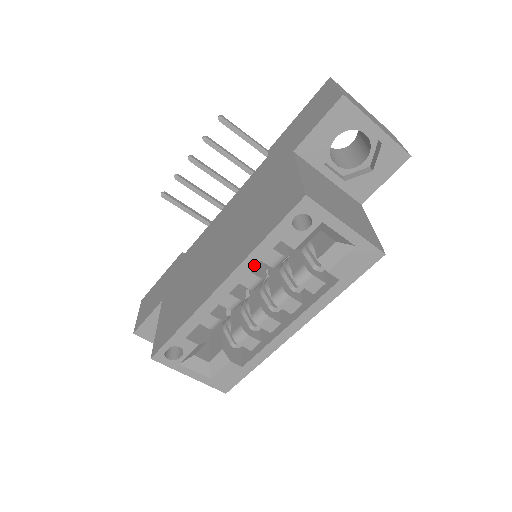
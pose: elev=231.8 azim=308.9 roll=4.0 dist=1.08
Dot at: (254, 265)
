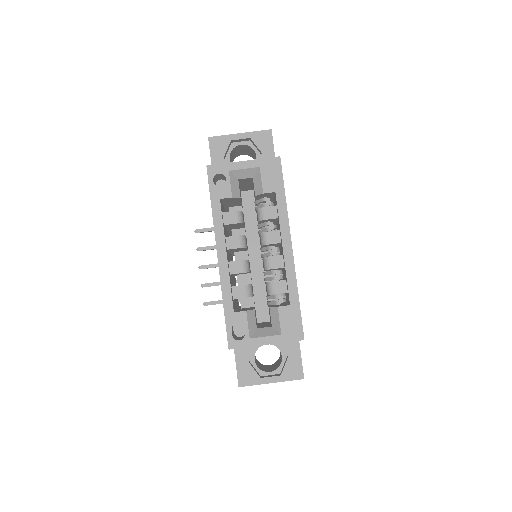
Dot at: (222, 225)
